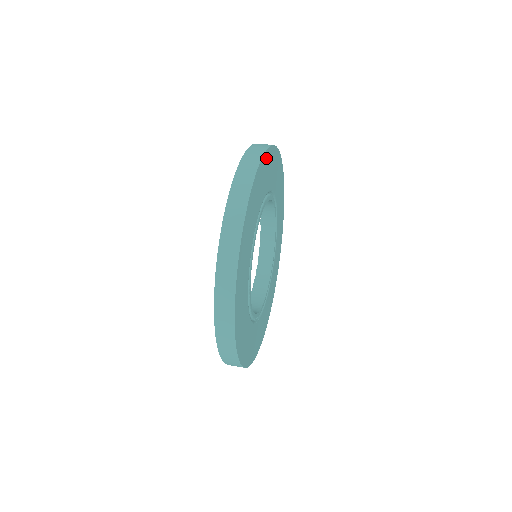
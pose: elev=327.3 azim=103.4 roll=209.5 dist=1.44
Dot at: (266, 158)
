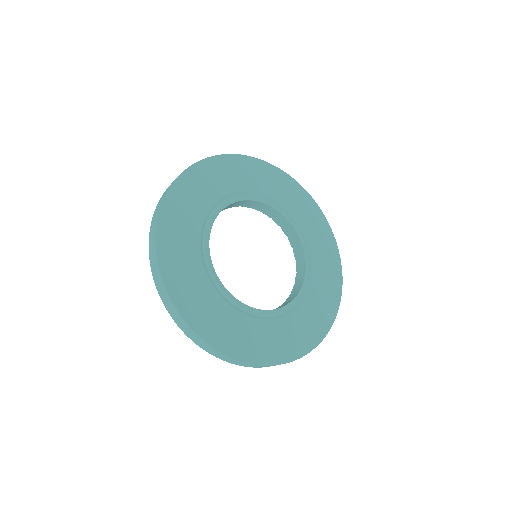
Dot at: (316, 210)
